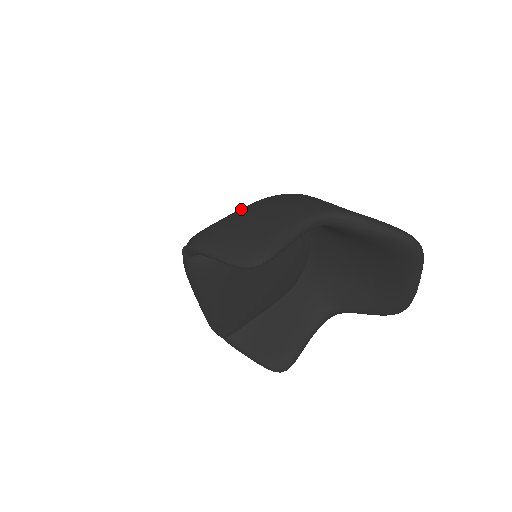
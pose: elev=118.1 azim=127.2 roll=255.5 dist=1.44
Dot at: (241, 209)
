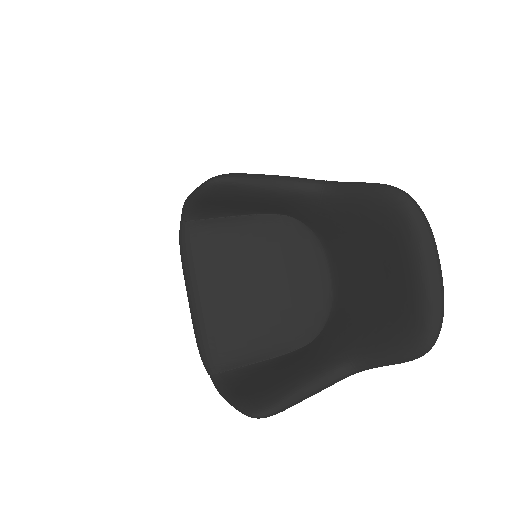
Dot at: occluded
